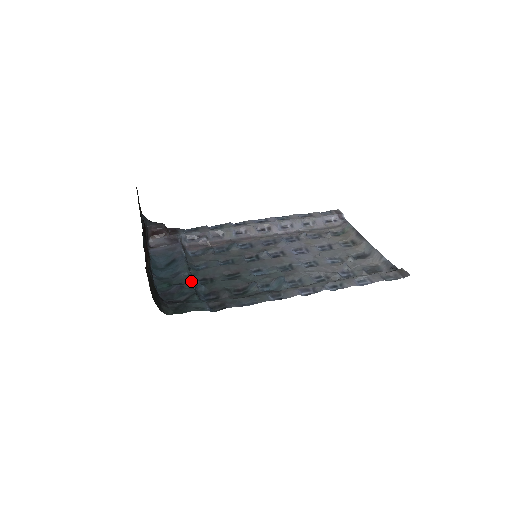
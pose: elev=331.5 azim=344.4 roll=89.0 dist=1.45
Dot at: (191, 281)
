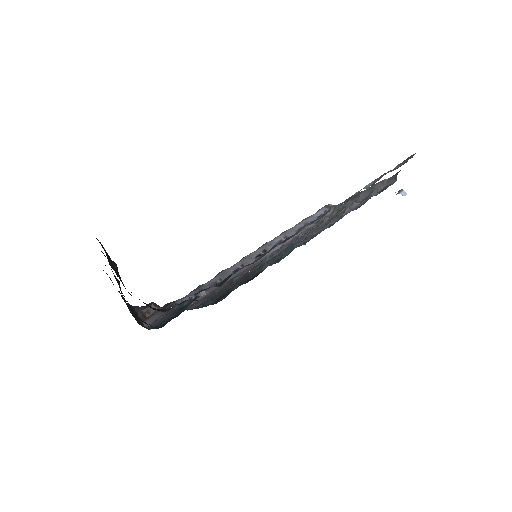
Dot at: occluded
